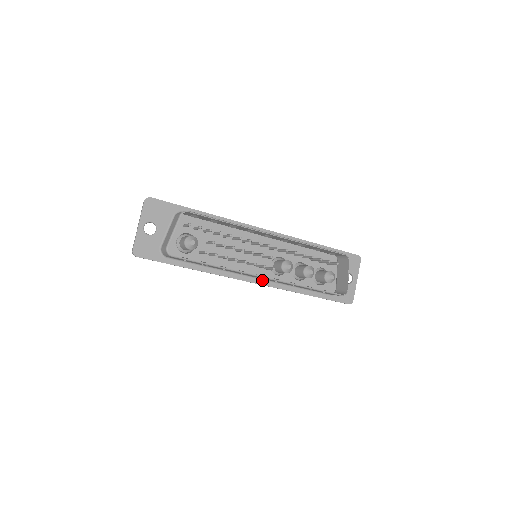
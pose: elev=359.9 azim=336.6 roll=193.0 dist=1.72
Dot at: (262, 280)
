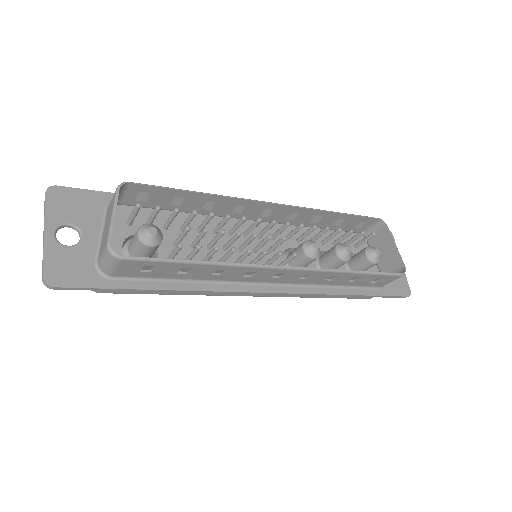
Dot at: (280, 286)
